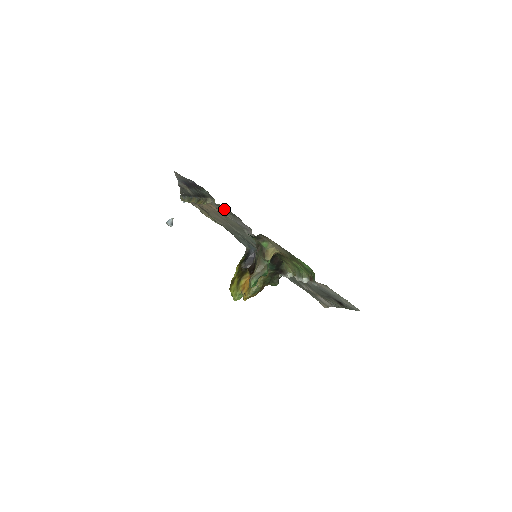
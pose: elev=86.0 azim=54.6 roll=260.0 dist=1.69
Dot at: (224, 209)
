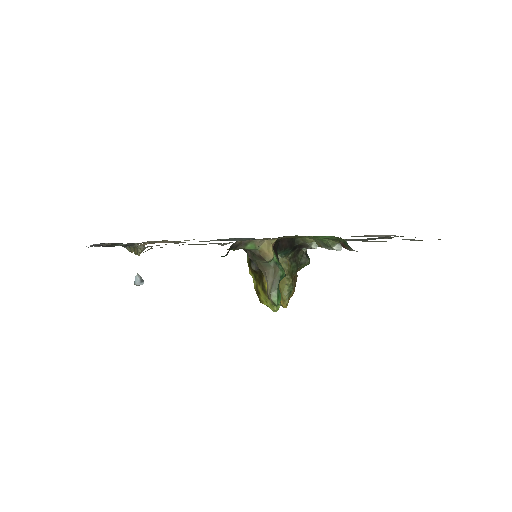
Dot at: (162, 247)
